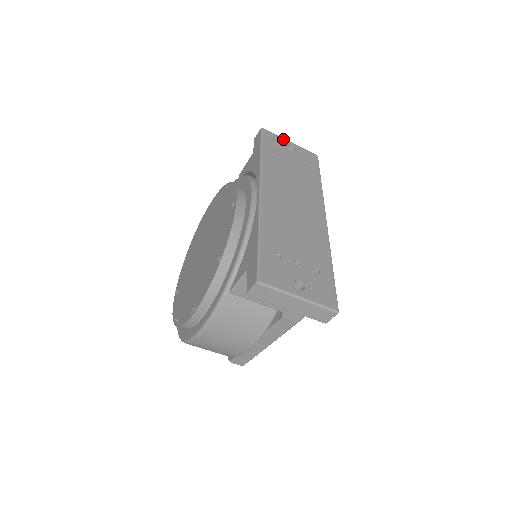
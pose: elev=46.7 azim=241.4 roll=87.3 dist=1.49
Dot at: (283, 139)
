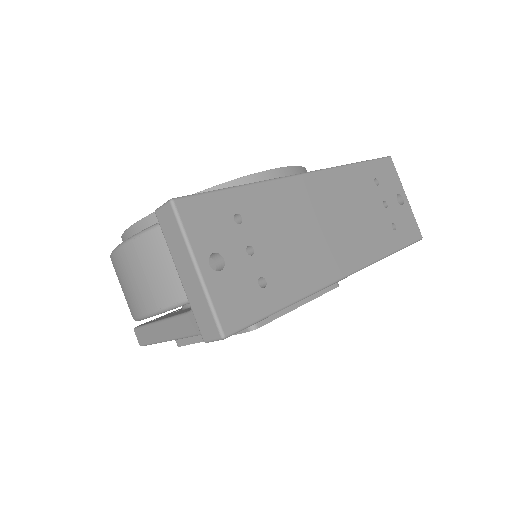
Dot at: (401, 186)
